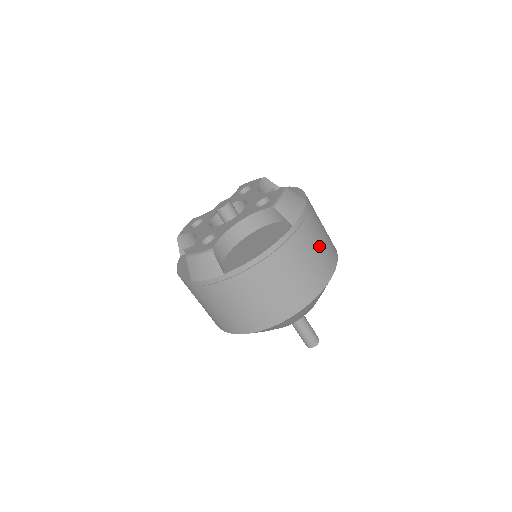
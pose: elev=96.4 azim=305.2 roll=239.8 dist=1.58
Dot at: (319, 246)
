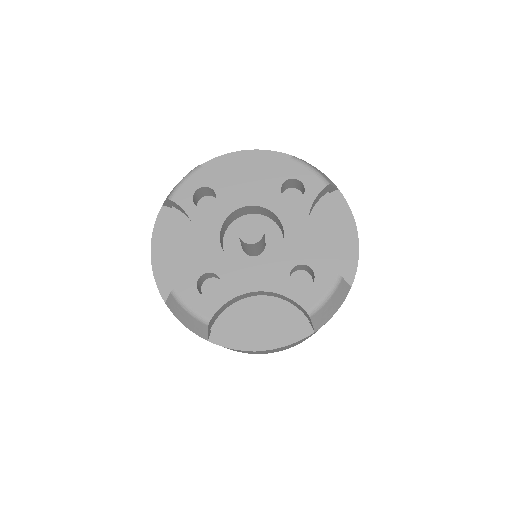
Dot at: occluded
